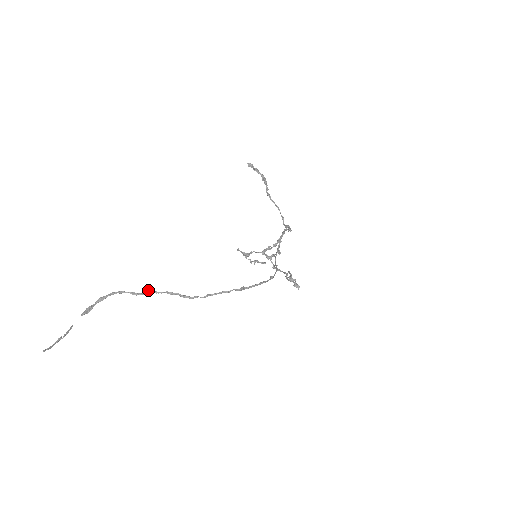
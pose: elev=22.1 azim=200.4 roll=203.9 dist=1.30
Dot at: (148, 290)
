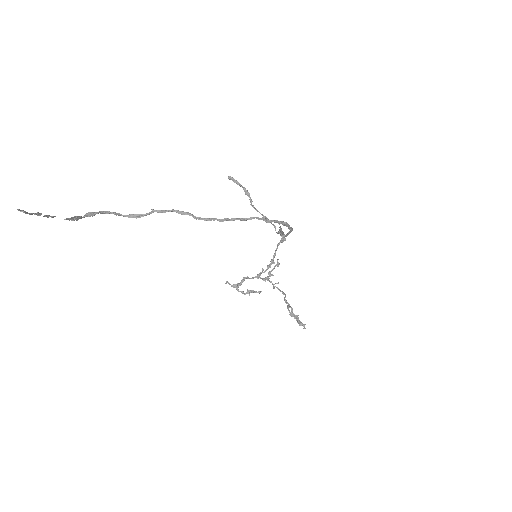
Dot at: (152, 209)
